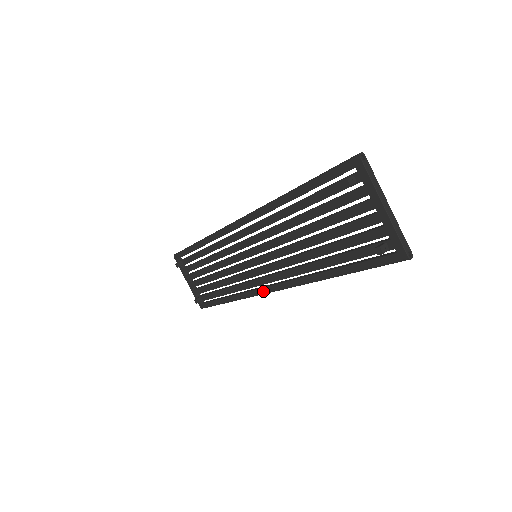
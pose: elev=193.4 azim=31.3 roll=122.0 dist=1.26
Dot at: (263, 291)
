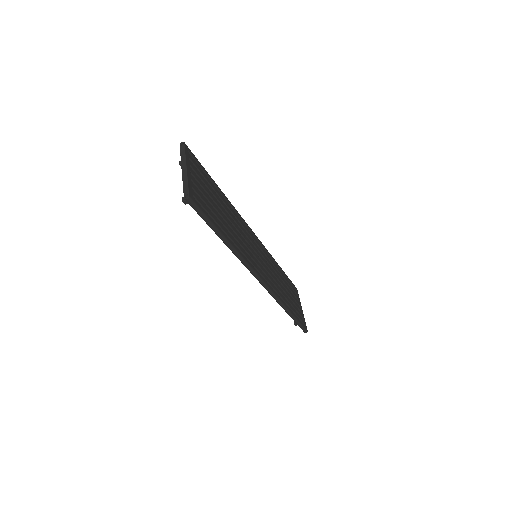
Dot at: occluded
